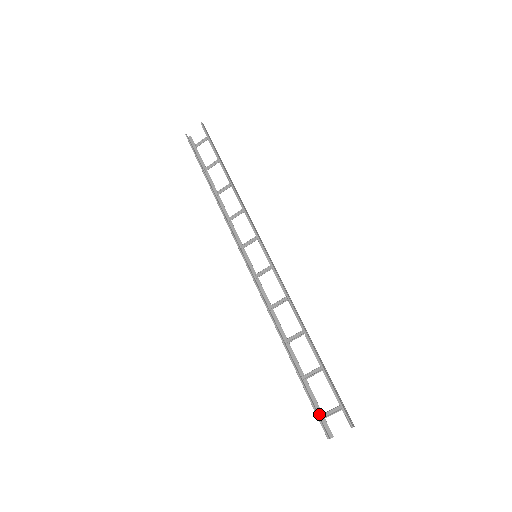
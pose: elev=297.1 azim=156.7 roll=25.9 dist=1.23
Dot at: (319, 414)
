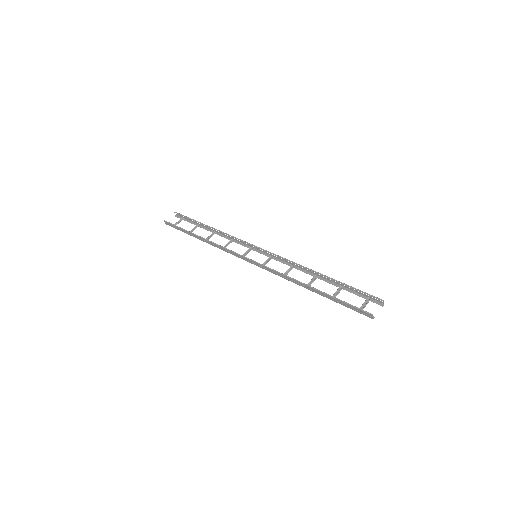
Dot at: (356, 311)
